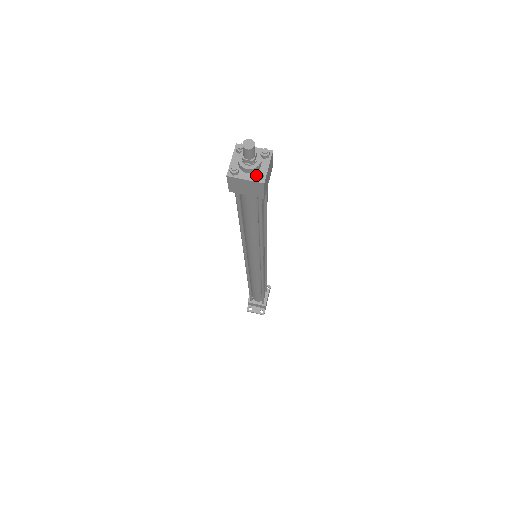
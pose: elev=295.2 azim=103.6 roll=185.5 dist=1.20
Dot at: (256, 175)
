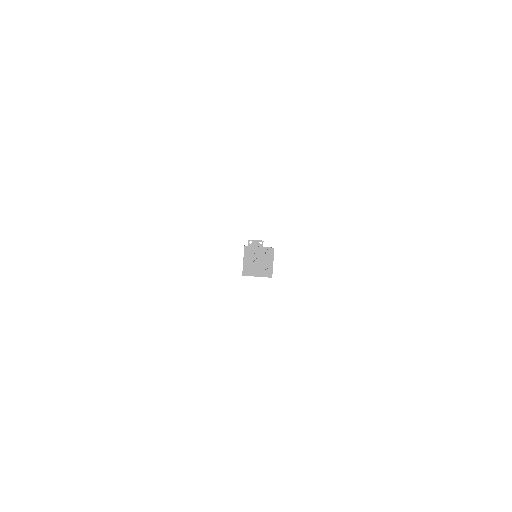
Dot at: (265, 274)
